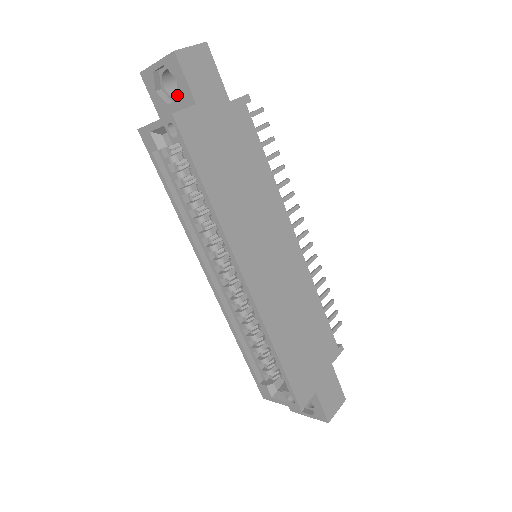
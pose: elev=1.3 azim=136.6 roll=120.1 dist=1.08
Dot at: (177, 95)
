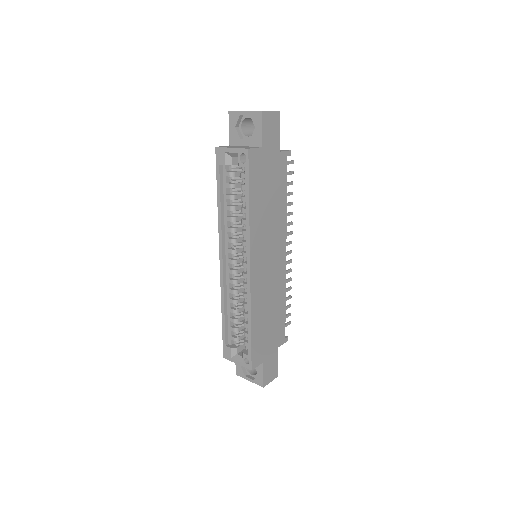
Dot at: (248, 135)
